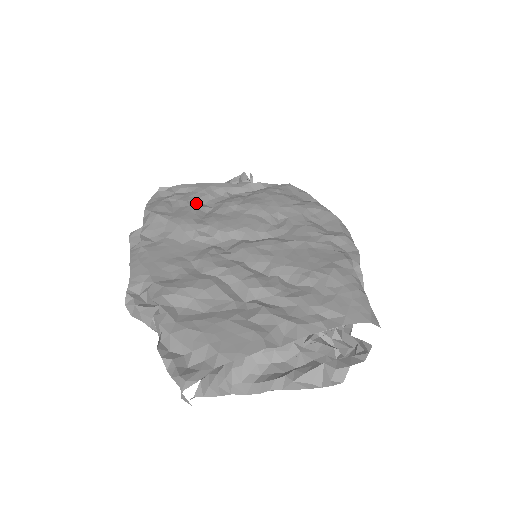
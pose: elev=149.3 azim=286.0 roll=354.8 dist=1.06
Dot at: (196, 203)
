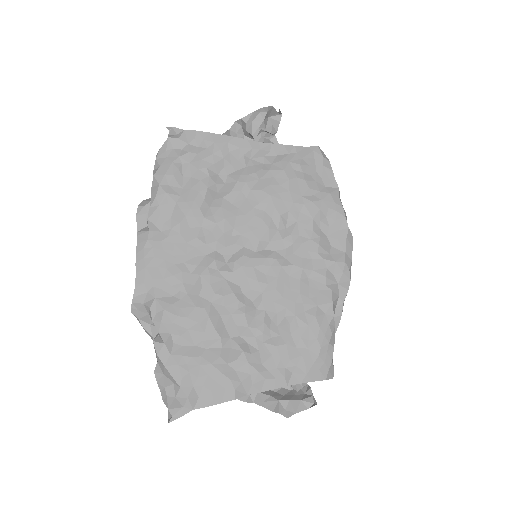
Dot at: (208, 175)
